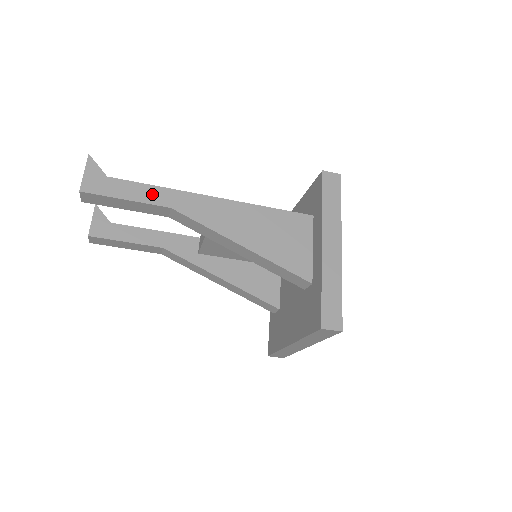
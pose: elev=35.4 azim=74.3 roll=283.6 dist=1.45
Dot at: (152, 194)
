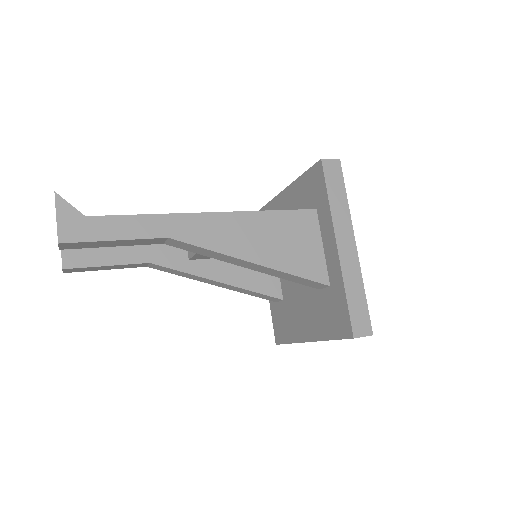
Dot at: (143, 226)
